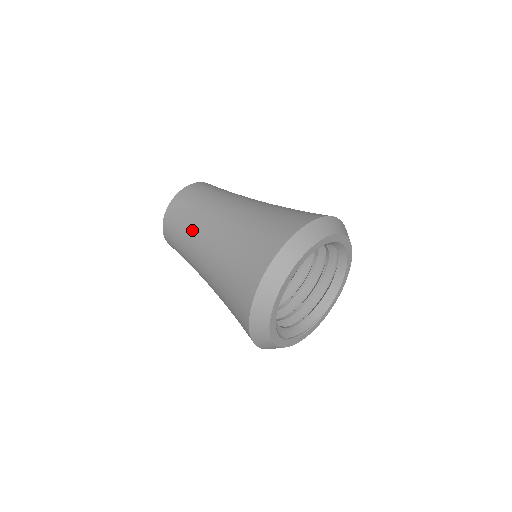
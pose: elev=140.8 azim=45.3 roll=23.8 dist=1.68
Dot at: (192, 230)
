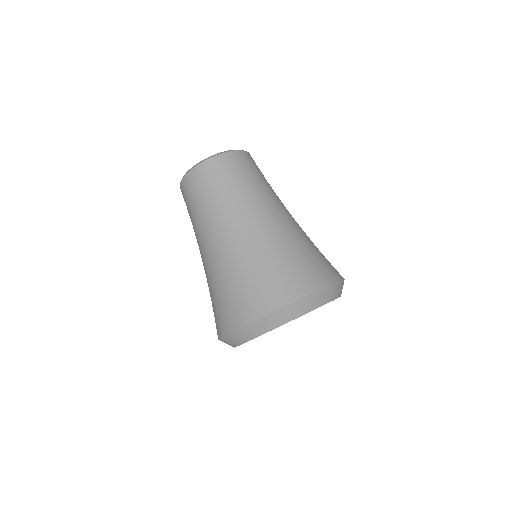
Dot at: (195, 227)
